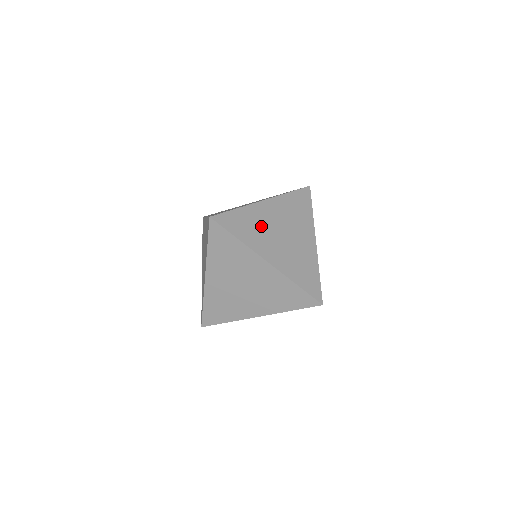
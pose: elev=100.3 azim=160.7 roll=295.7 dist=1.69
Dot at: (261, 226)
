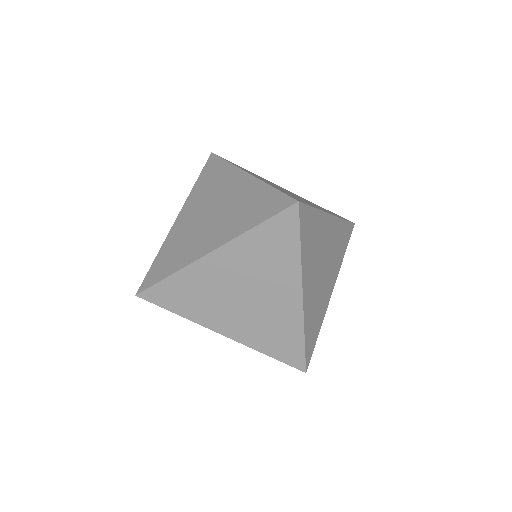
Dot at: (318, 246)
